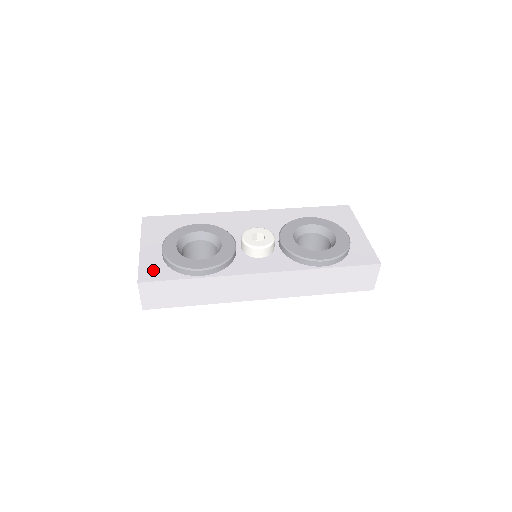
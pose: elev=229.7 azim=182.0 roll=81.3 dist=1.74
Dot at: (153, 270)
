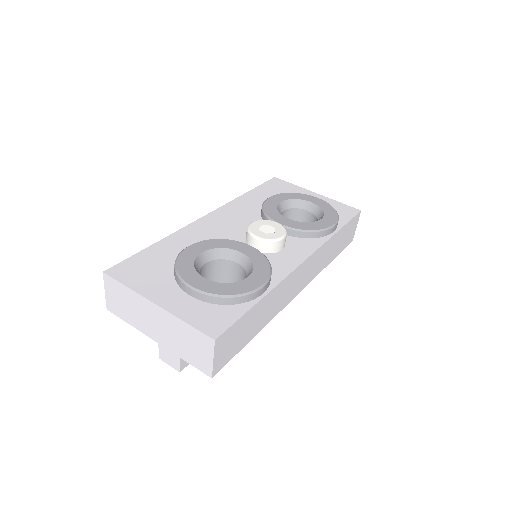
Dot at: (210, 317)
